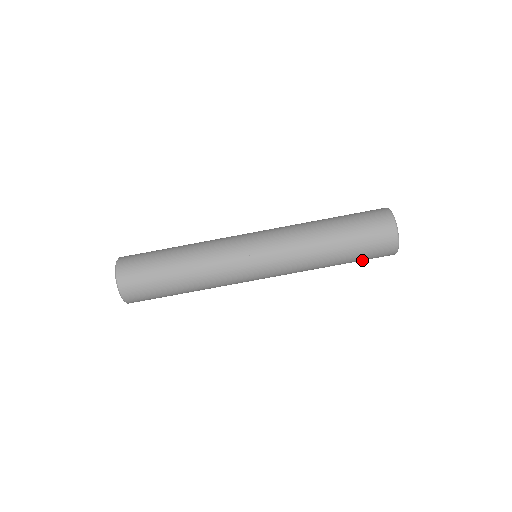
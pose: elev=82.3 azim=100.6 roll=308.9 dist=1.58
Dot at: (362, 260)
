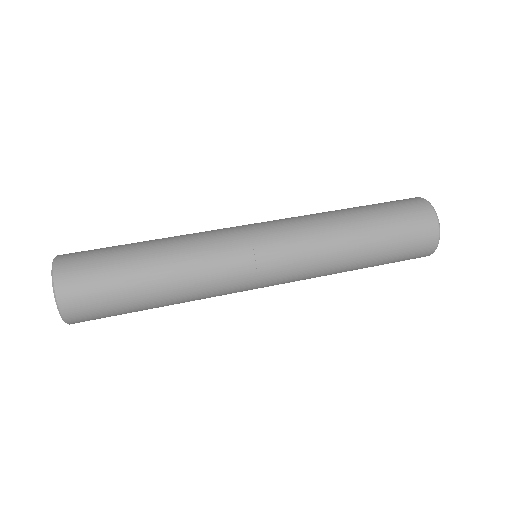
Dot at: (393, 261)
